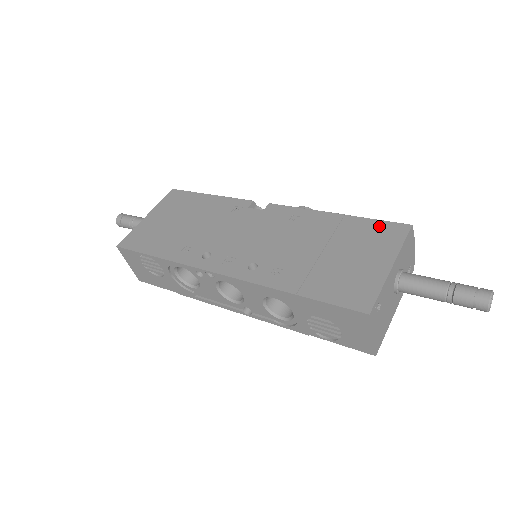
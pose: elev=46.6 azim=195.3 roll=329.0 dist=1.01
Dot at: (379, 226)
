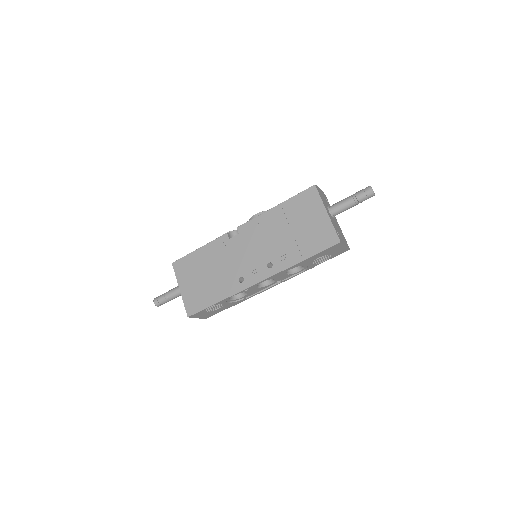
Dot at: (302, 197)
